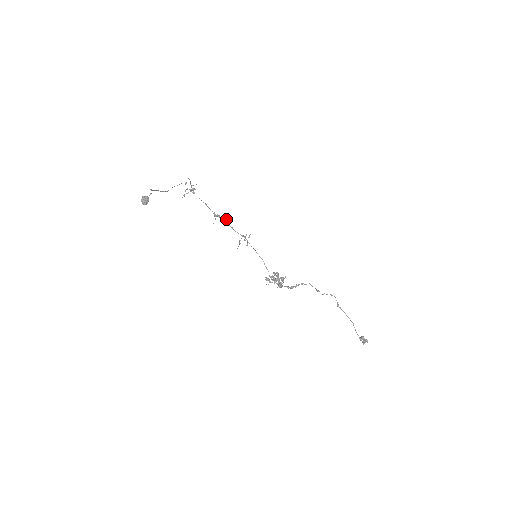
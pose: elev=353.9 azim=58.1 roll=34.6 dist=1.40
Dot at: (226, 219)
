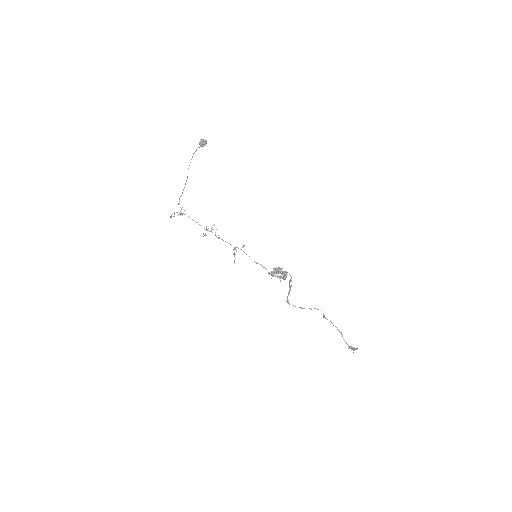
Dot at: occluded
